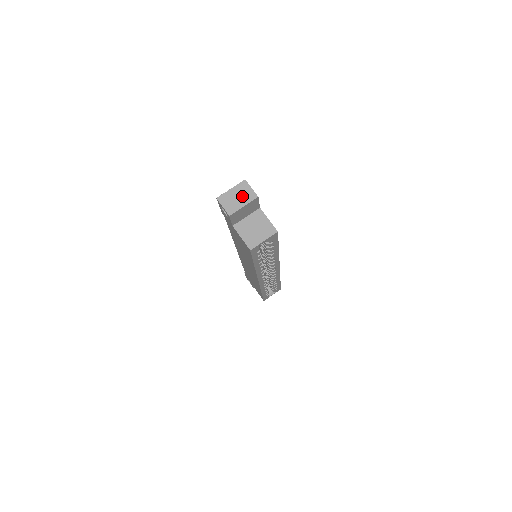
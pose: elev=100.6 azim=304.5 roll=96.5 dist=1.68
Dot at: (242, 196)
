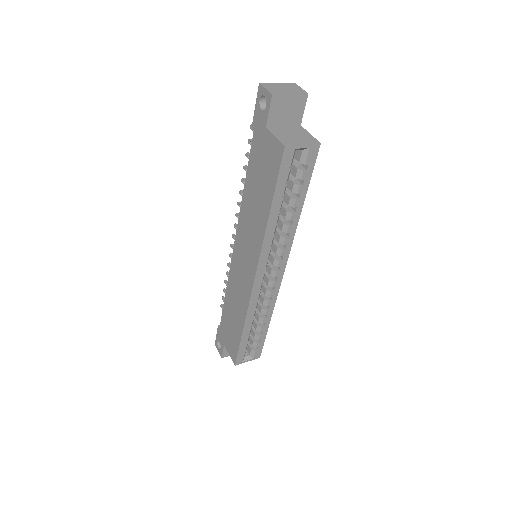
Dot at: (290, 89)
